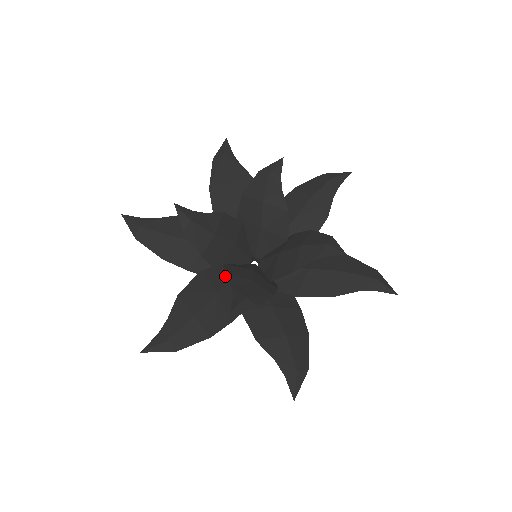
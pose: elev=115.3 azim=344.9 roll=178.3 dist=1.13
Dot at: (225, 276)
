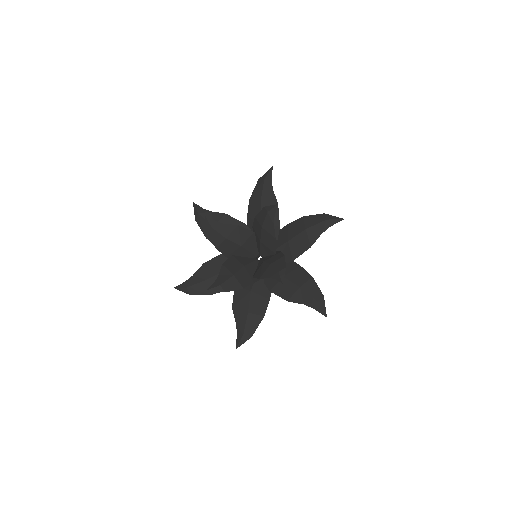
Dot at: (221, 266)
